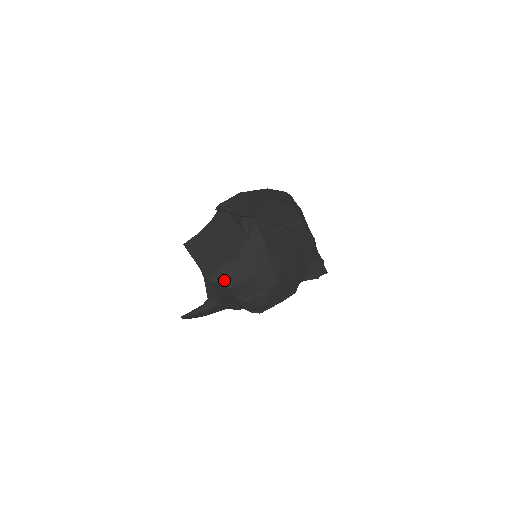
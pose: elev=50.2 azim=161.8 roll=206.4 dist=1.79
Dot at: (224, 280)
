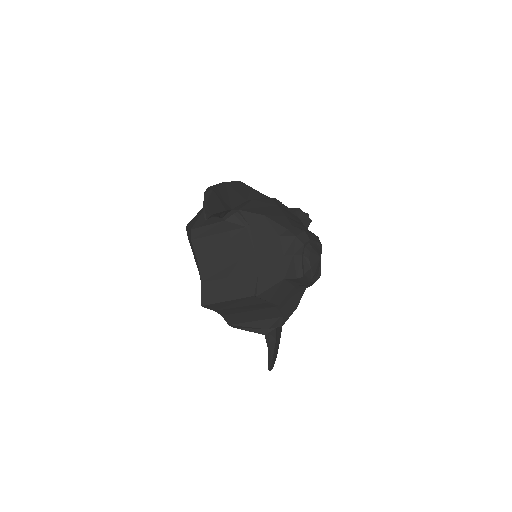
Dot at: (271, 279)
